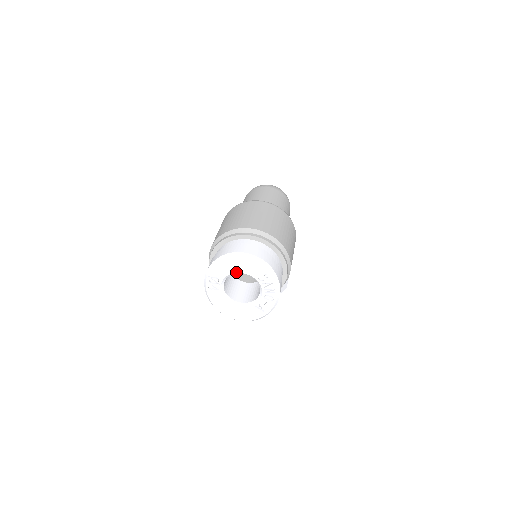
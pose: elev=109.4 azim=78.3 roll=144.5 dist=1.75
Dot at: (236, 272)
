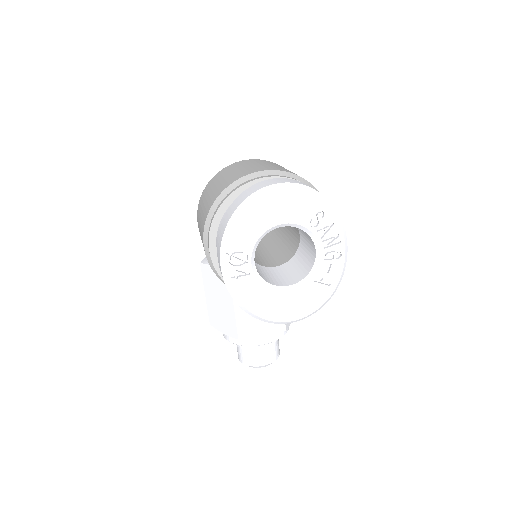
Dot at: (271, 226)
